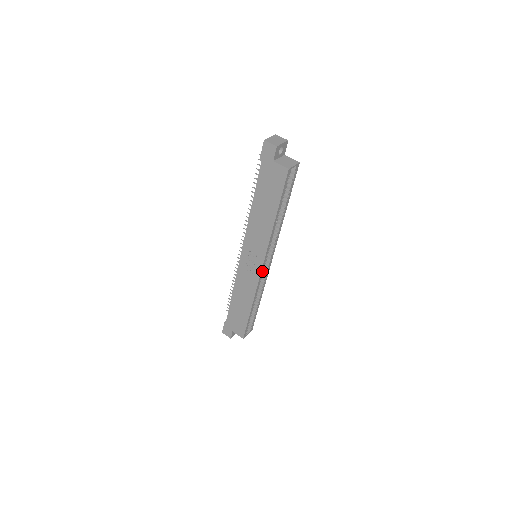
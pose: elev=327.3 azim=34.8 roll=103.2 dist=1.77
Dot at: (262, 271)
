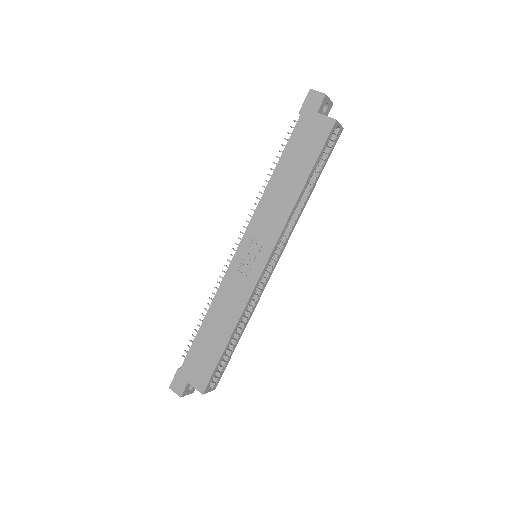
Dot at: (263, 272)
